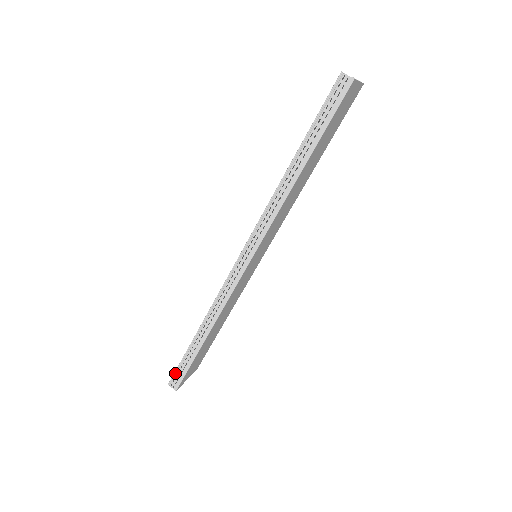
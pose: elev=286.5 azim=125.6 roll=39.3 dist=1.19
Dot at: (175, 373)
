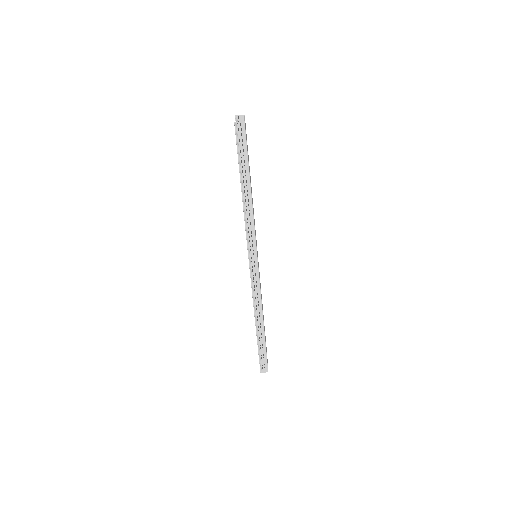
Dot at: (260, 362)
